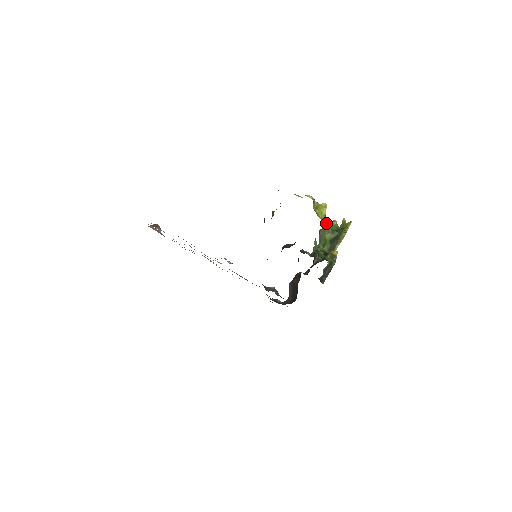
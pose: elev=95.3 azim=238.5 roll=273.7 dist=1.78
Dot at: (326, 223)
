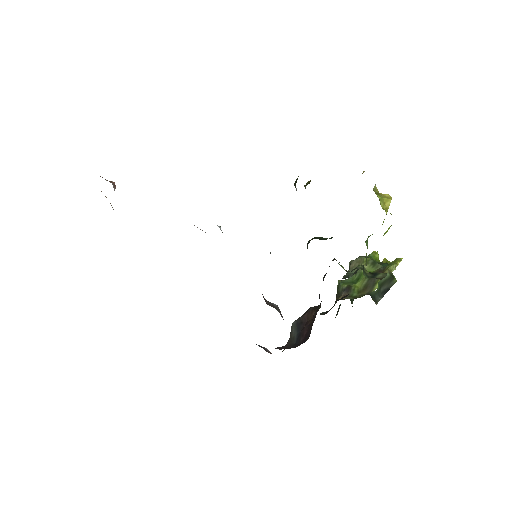
Dot at: occluded
